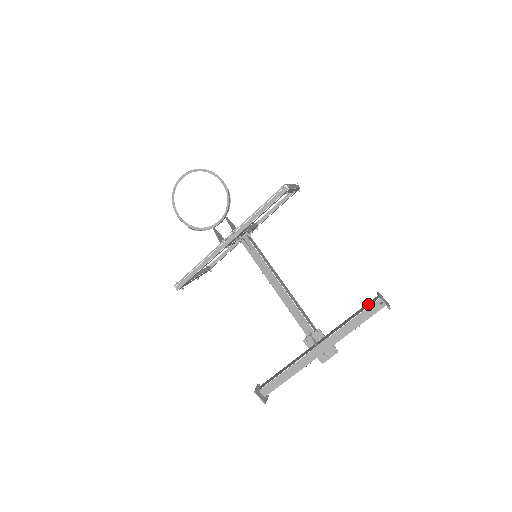
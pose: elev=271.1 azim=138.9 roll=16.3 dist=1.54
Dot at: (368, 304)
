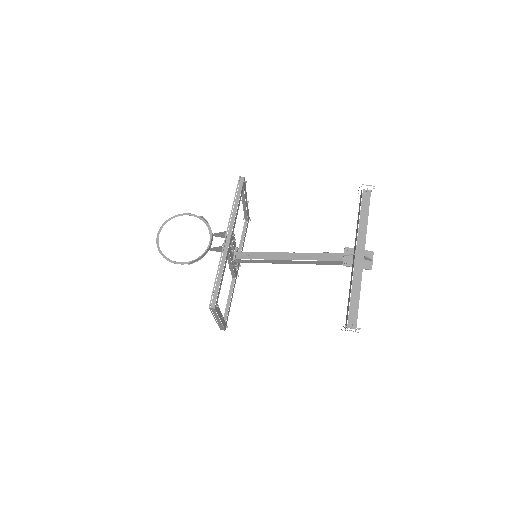
Dot at: (360, 201)
